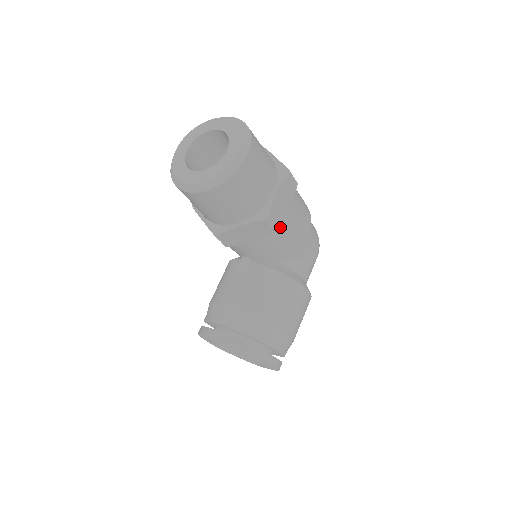
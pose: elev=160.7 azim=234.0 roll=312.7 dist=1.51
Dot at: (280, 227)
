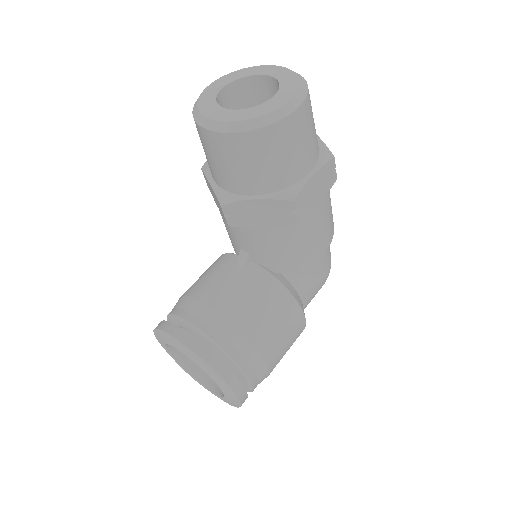
Dot at: (302, 222)
